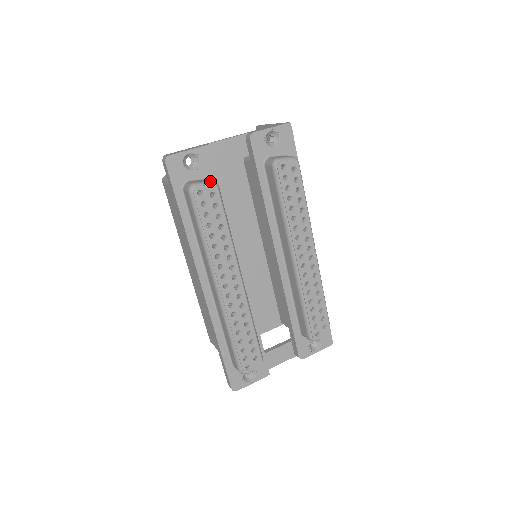
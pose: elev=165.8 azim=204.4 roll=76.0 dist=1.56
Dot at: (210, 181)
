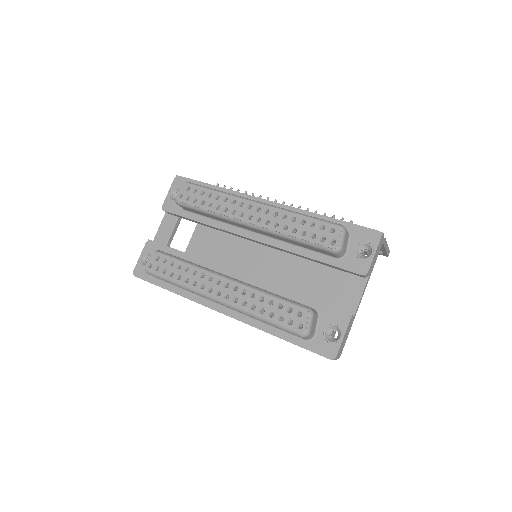
Dot at: (152, 254)
